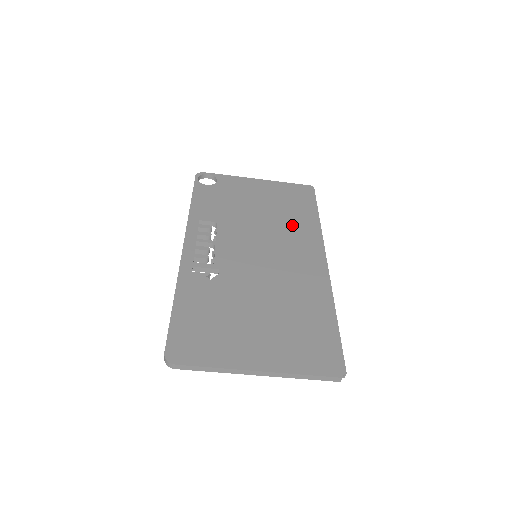
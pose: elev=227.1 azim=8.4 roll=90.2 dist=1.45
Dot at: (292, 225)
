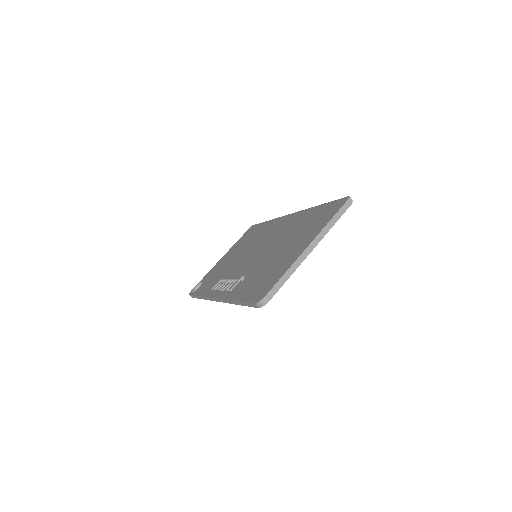
Dot at: (258, 235)
